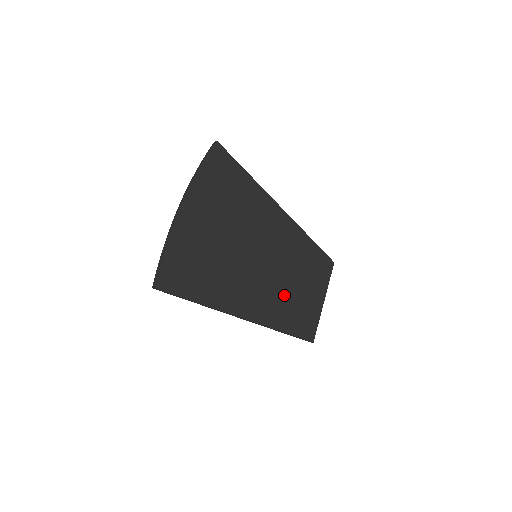
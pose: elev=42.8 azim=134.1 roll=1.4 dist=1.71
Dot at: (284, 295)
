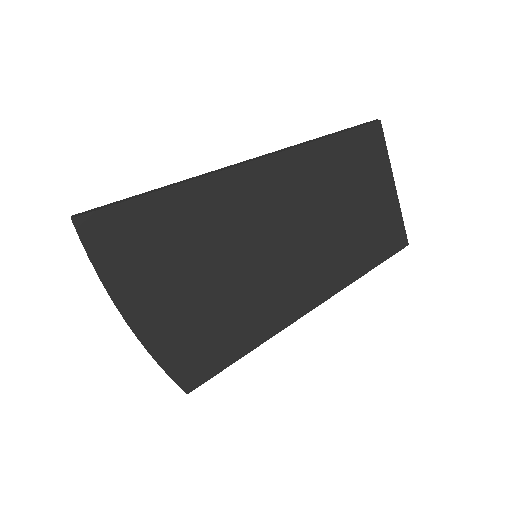
Dot at: (328, 249)
